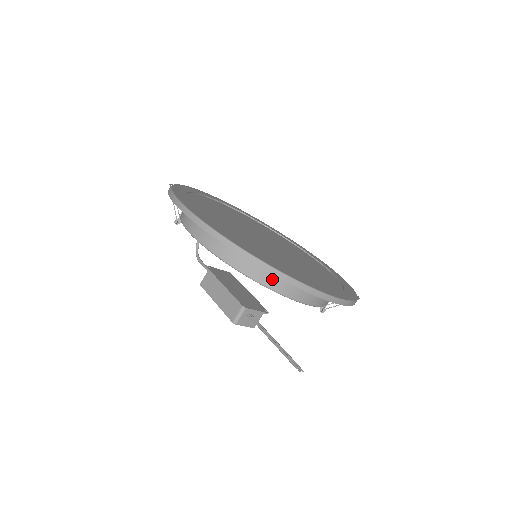
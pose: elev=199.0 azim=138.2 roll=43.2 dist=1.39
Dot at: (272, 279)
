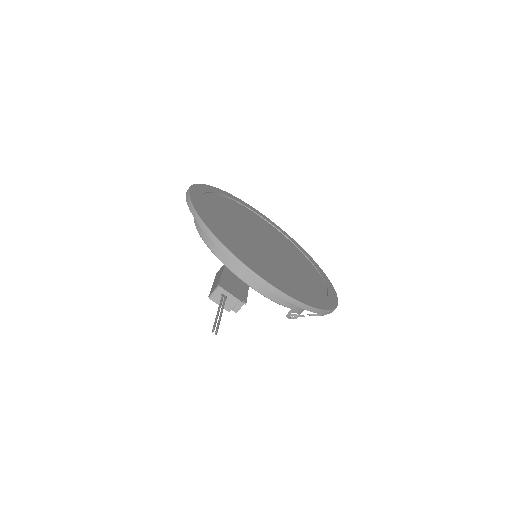
Dot at: occluded
